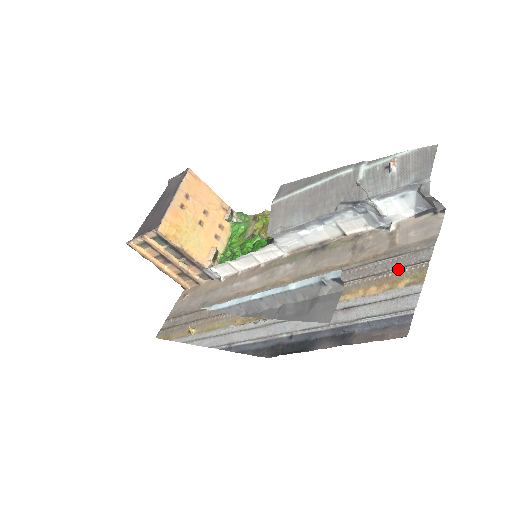
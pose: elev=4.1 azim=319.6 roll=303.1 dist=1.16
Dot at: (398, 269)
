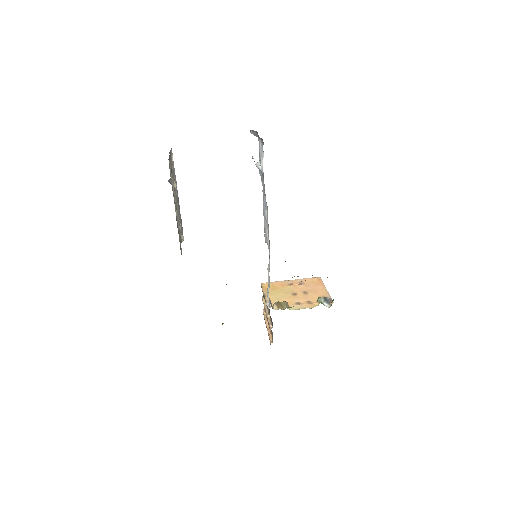
Dot at: occluded
